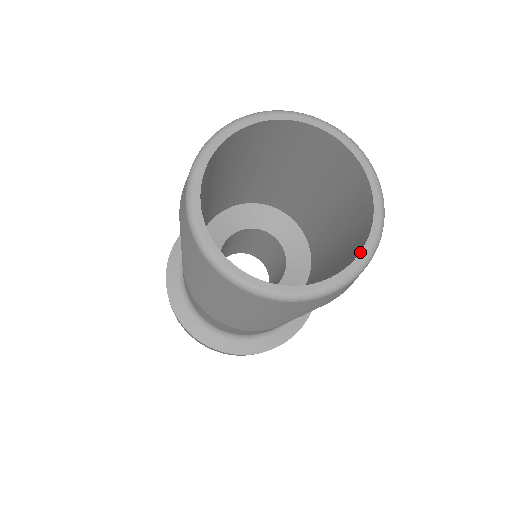
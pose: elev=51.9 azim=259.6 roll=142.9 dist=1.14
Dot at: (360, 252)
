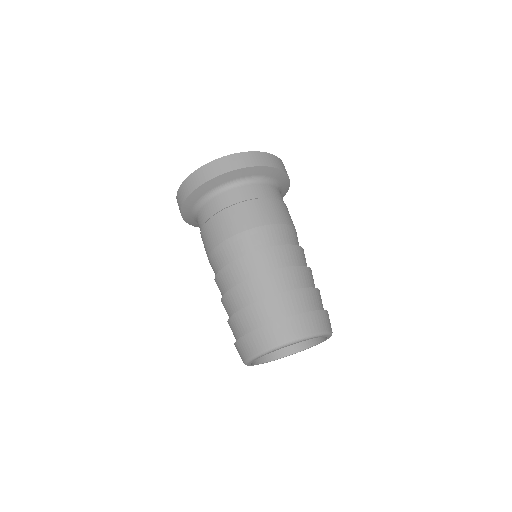
Dot at: occluded
